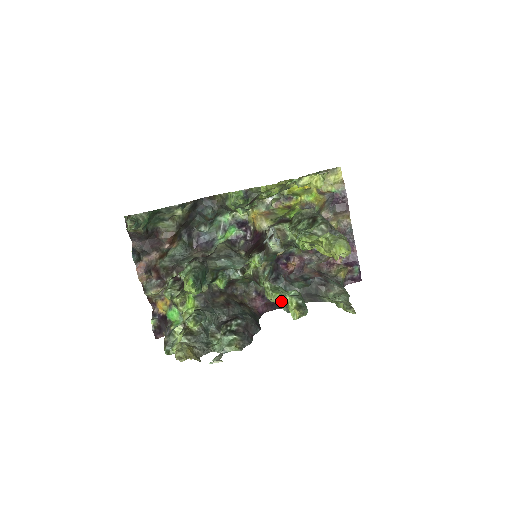
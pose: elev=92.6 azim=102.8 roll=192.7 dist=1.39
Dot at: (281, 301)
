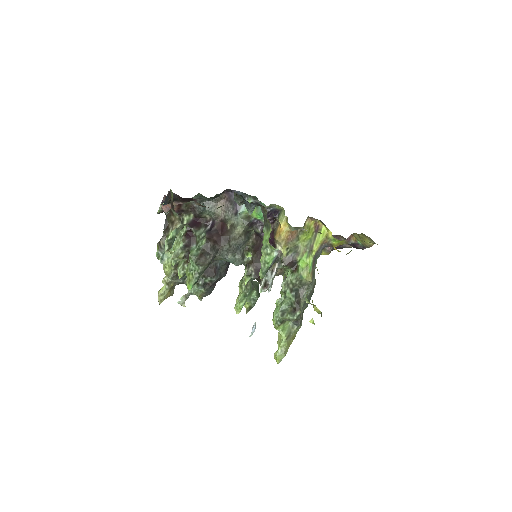
Dot at: occluded
